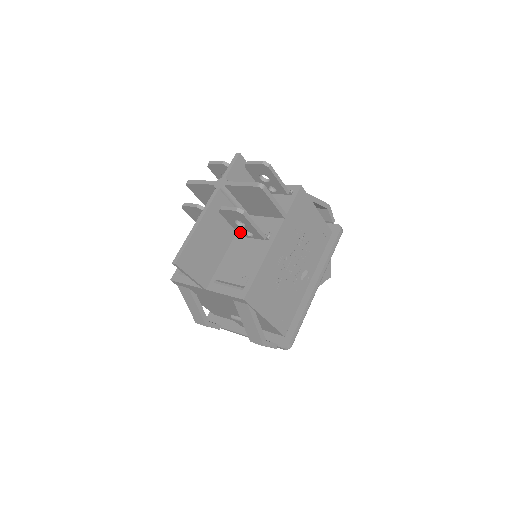
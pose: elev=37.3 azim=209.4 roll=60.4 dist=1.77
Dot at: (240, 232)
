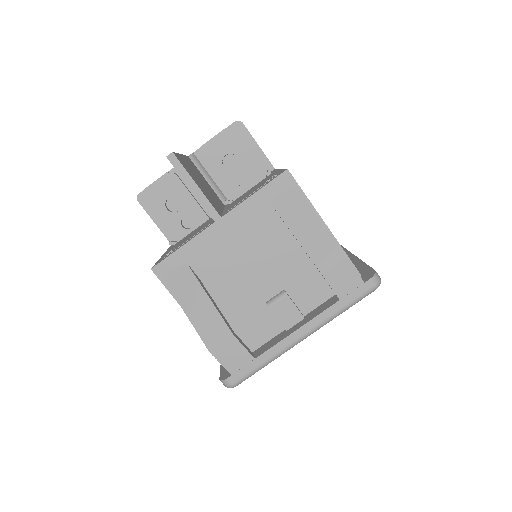
Dot at: (231, 189)
